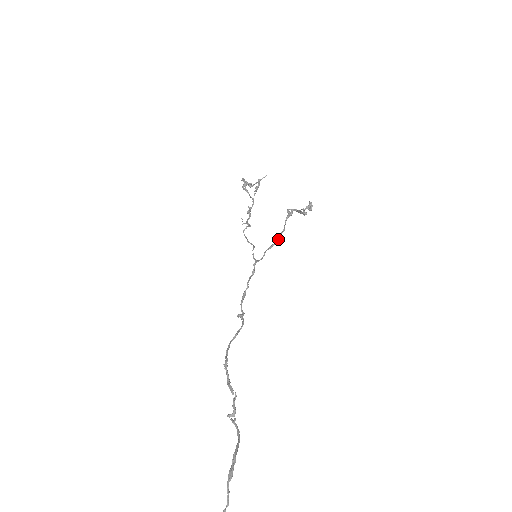
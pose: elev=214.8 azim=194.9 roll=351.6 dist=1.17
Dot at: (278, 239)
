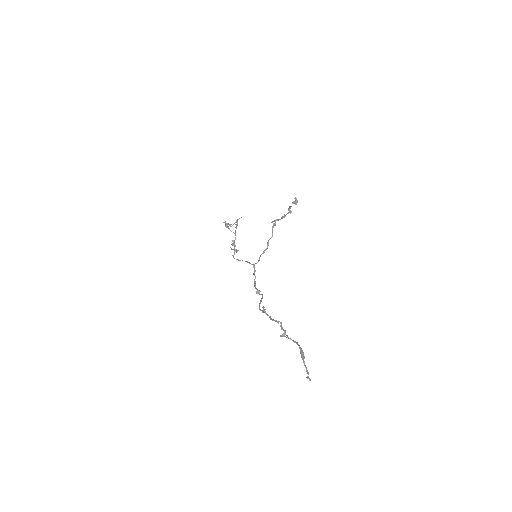
Dot at: occluded
